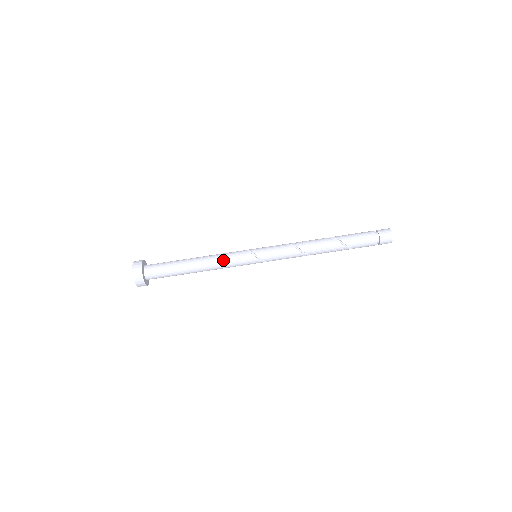
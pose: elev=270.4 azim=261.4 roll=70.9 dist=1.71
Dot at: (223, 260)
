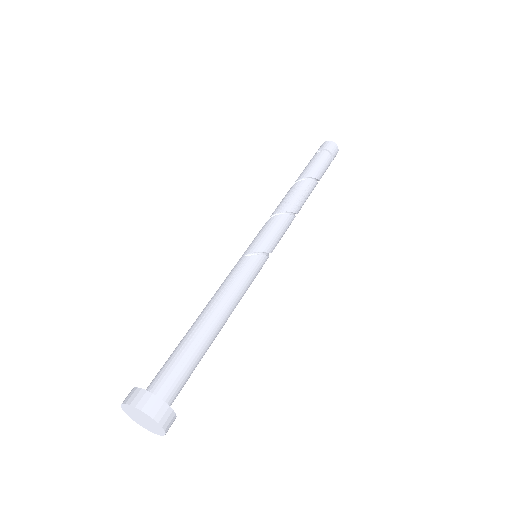
Dot at: (238, 289)
